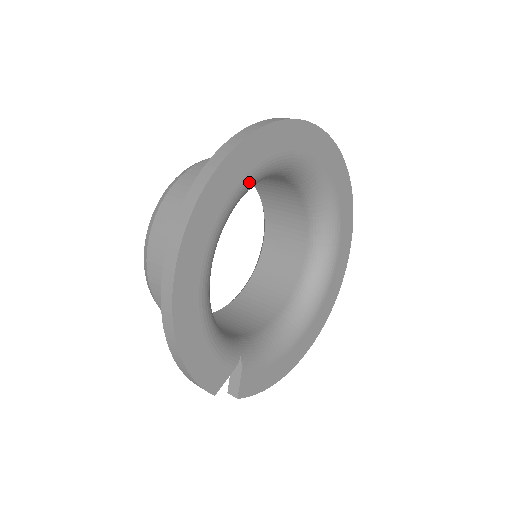
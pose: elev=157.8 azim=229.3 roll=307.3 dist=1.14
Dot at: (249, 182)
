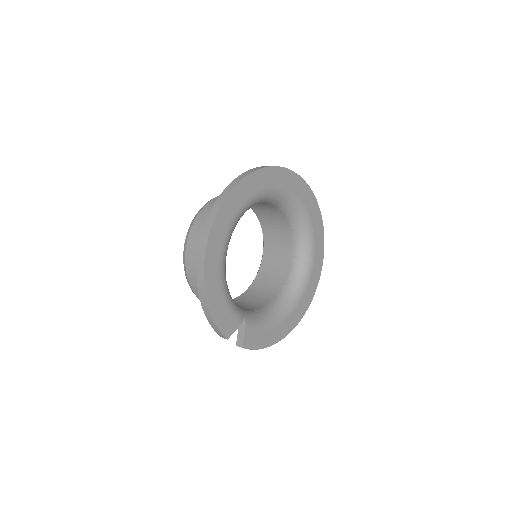
Dot at: (250, 201)
